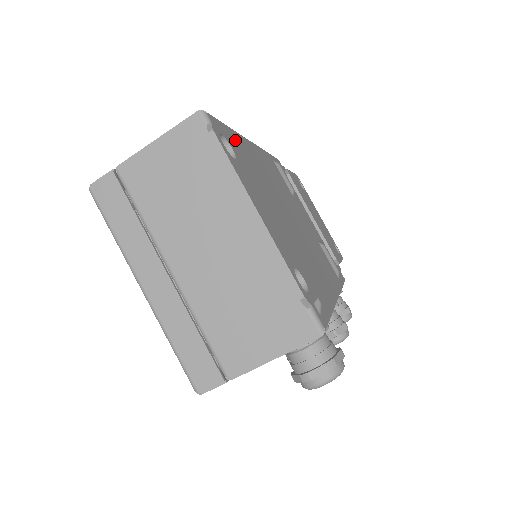
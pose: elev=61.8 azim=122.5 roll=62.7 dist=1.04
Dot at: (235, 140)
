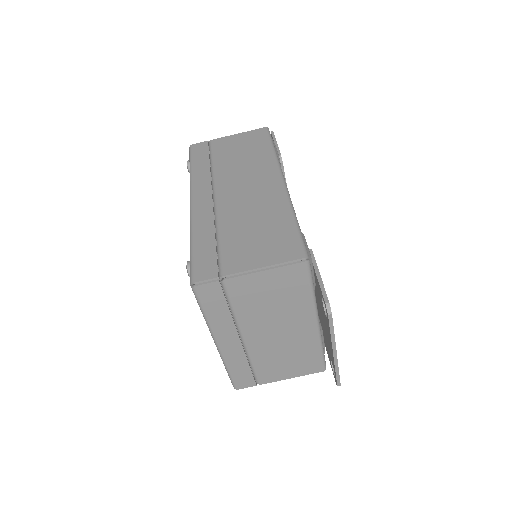
Dot at: (318, 271)
